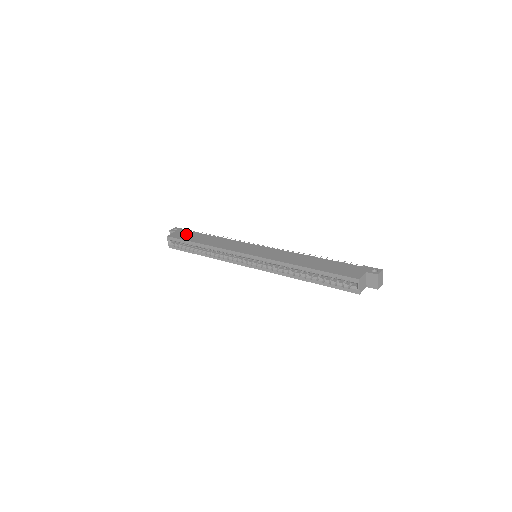
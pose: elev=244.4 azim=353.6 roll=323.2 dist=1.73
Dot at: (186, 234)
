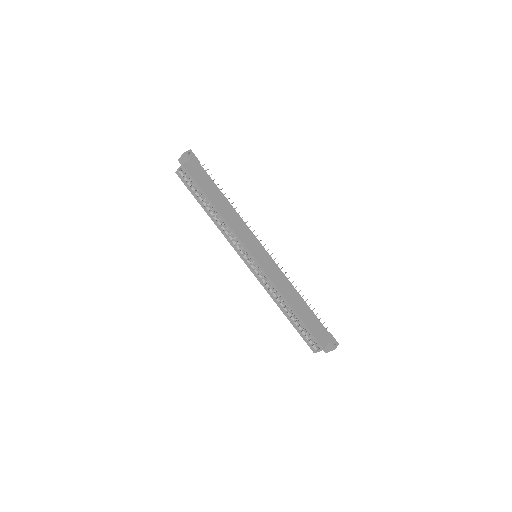
Dot at: (202, 175)
